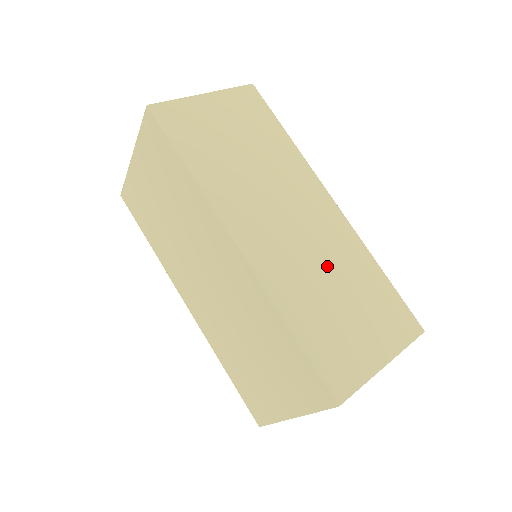
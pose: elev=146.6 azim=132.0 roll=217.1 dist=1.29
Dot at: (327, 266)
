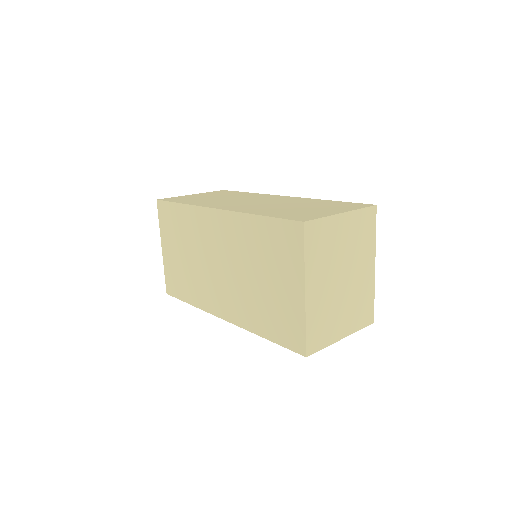
Dot at: (285, 204)
